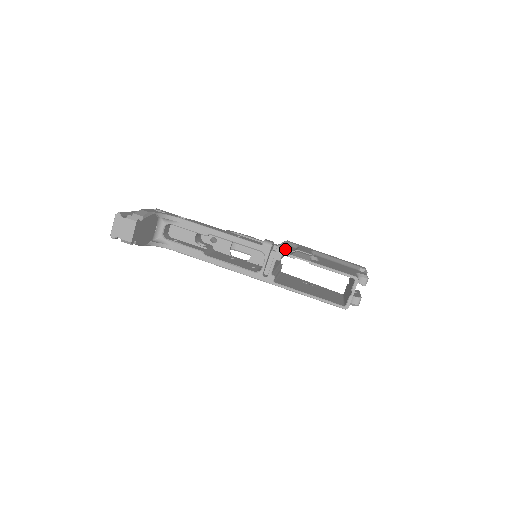
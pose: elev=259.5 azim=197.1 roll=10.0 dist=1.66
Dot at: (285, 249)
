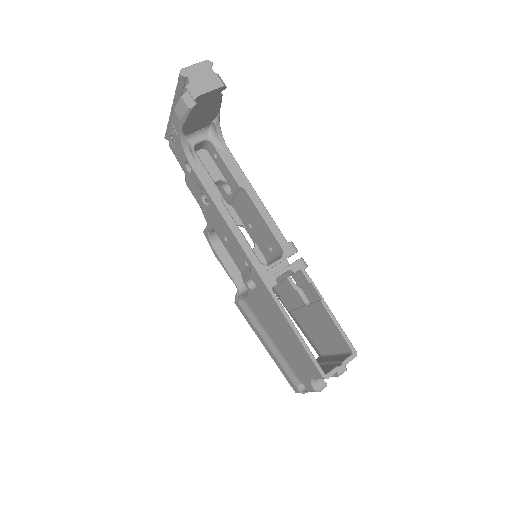
Dot at: (307, 266)
